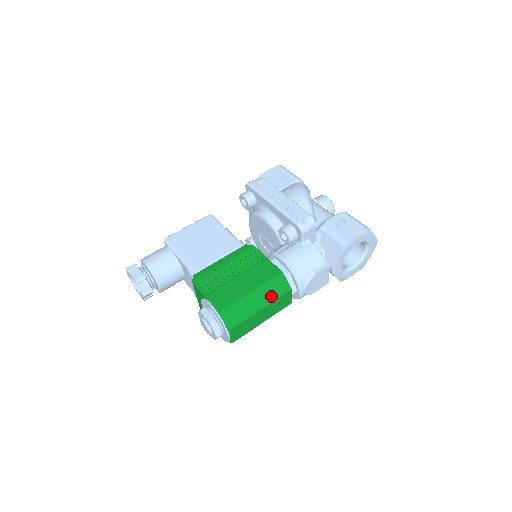
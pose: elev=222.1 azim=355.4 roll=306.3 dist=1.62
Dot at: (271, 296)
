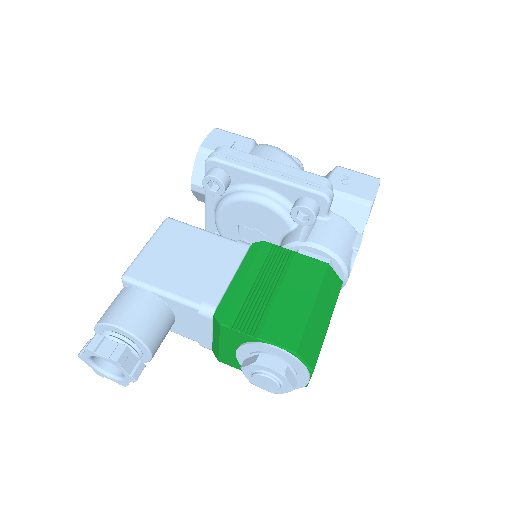
Dot at: (331, 300)
